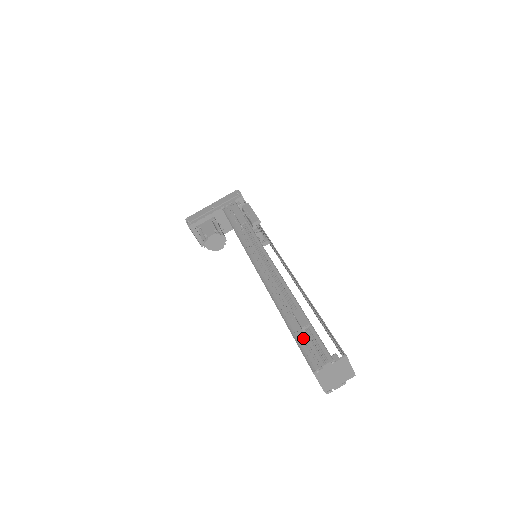
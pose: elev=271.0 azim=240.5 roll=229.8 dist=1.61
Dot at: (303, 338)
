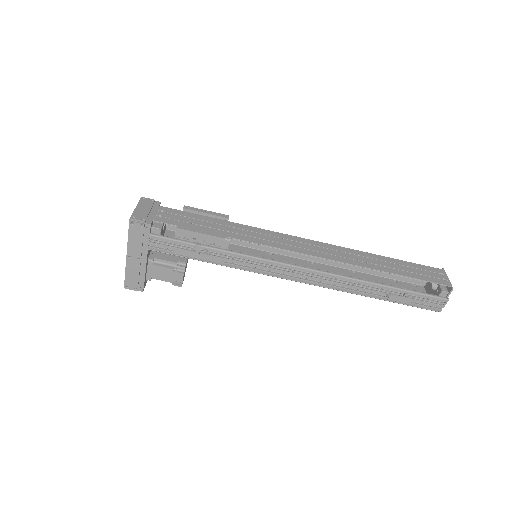
Dot at: occluded
